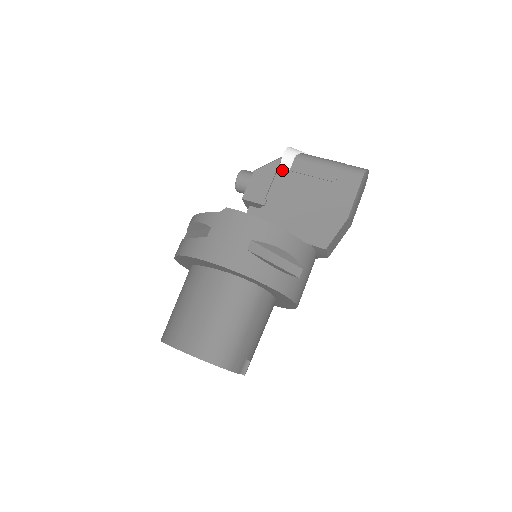
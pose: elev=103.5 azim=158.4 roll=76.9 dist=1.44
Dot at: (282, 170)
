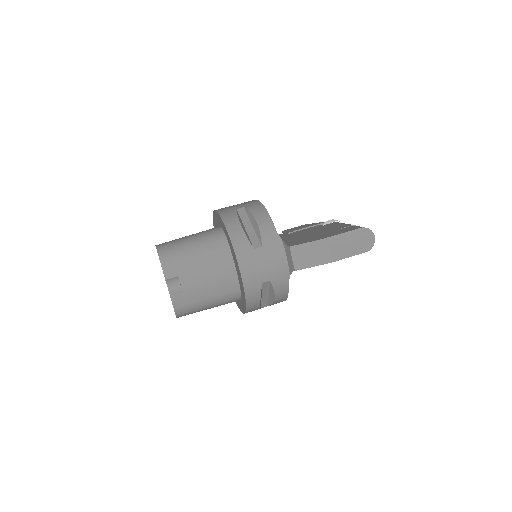
Dot at: (320, 225)
